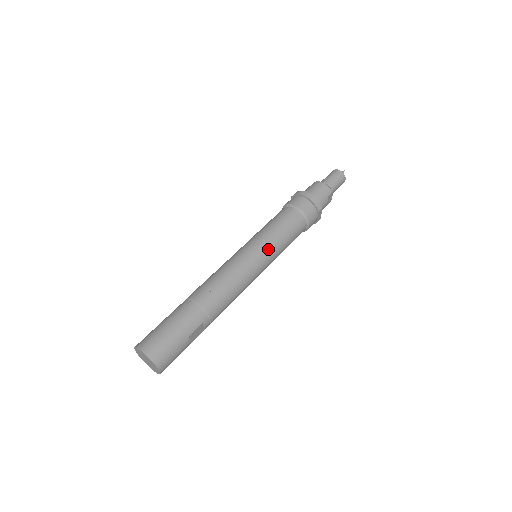
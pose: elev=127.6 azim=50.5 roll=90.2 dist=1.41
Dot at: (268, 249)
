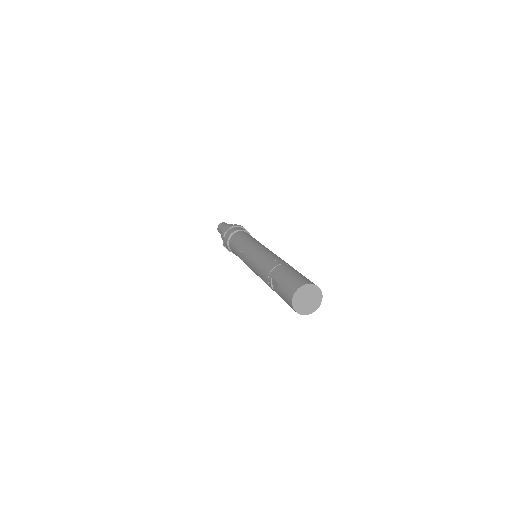
Dot at: (260, 243)
